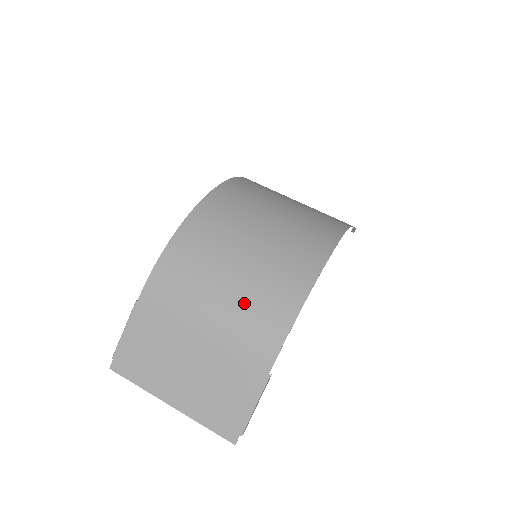
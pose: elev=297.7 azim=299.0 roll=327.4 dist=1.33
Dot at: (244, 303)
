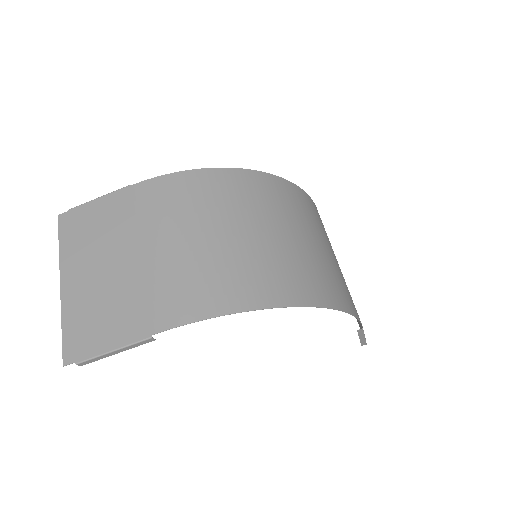
Dot at: (200, 262)
